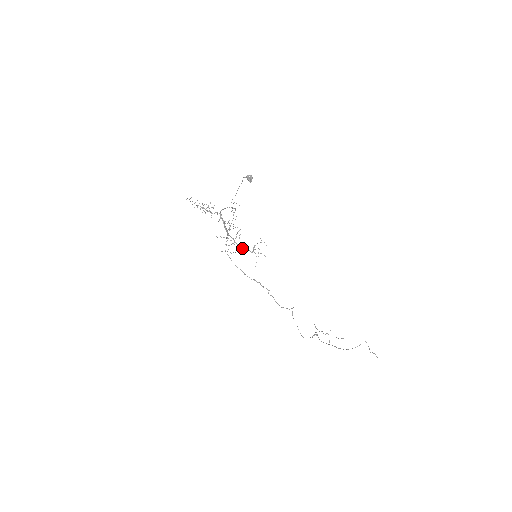
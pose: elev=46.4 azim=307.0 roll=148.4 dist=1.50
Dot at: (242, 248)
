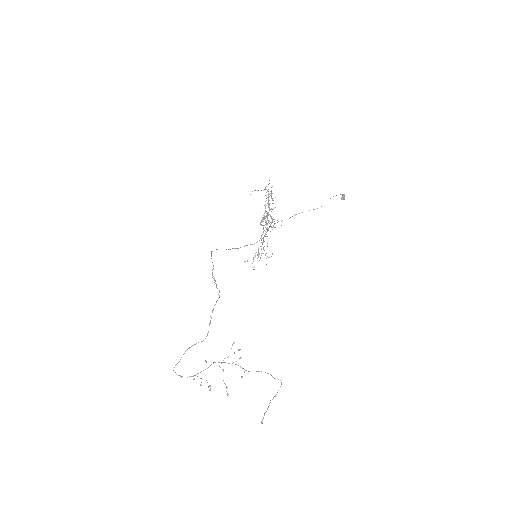
Dot at: occluded
